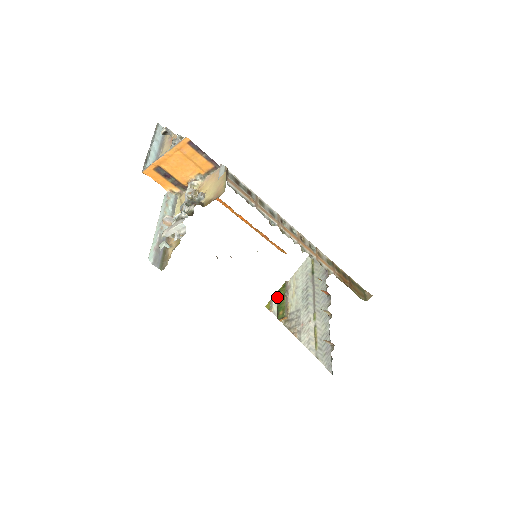
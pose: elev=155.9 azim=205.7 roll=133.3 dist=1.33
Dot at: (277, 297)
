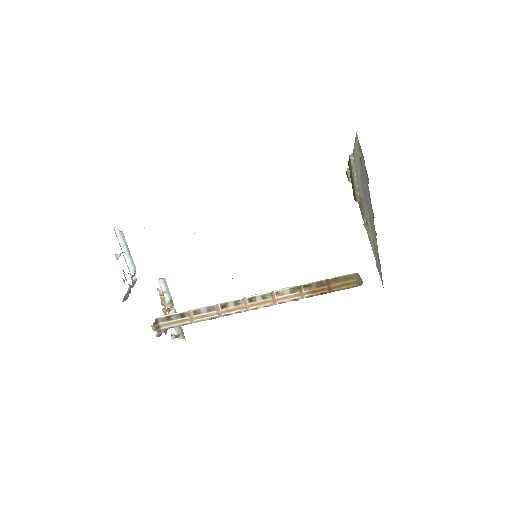
Dot at: occluded
